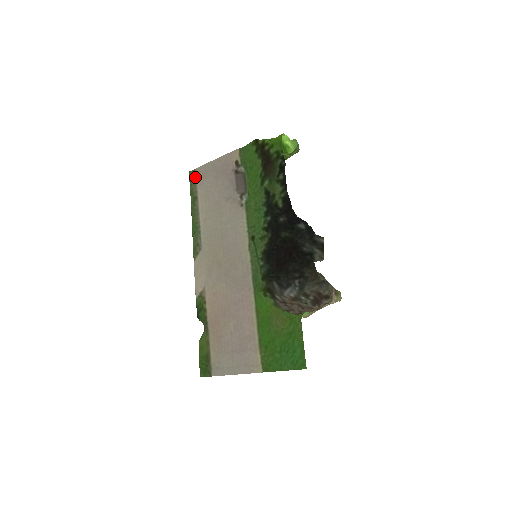
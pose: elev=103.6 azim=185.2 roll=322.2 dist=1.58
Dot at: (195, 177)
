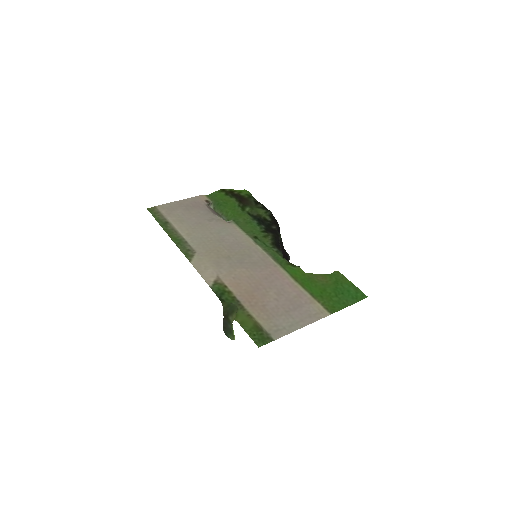
Dot at: (158, 211)
